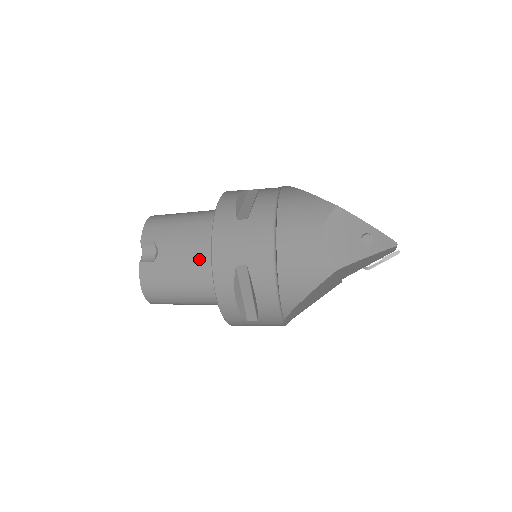
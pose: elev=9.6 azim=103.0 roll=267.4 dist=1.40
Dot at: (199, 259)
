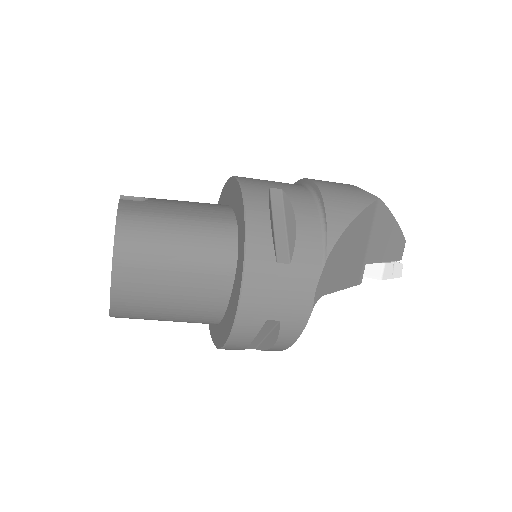
Dot at: (207, 207)
